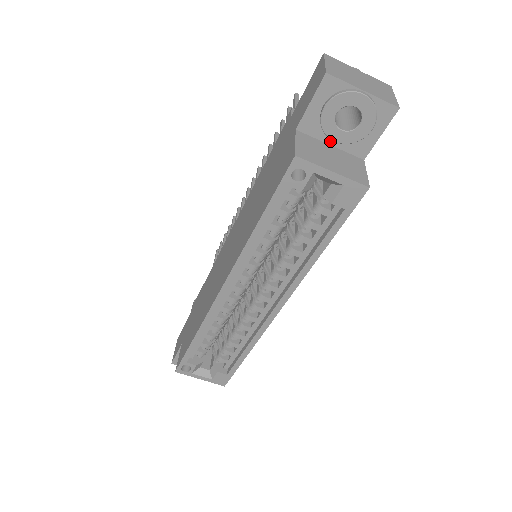
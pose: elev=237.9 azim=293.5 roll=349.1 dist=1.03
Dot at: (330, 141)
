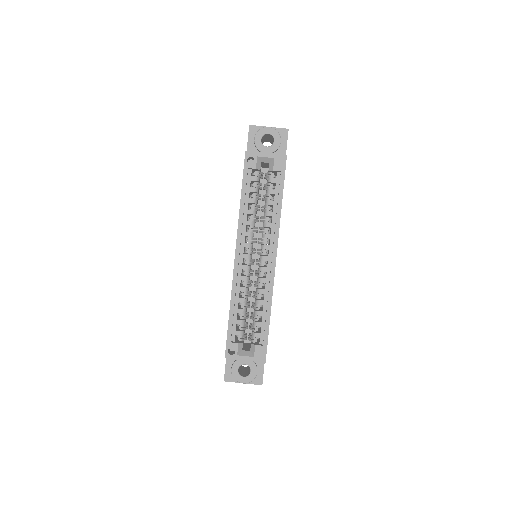
Dot at: occluded
